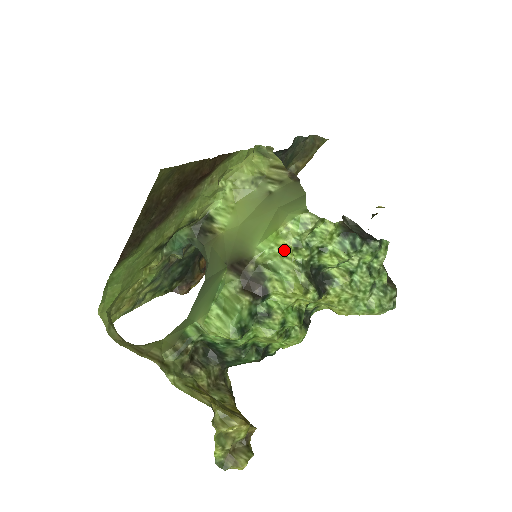
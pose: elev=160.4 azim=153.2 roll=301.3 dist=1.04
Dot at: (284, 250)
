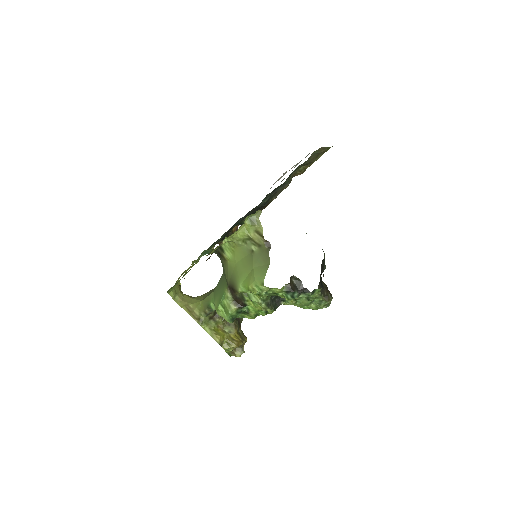
Dot at: (254, 293)
